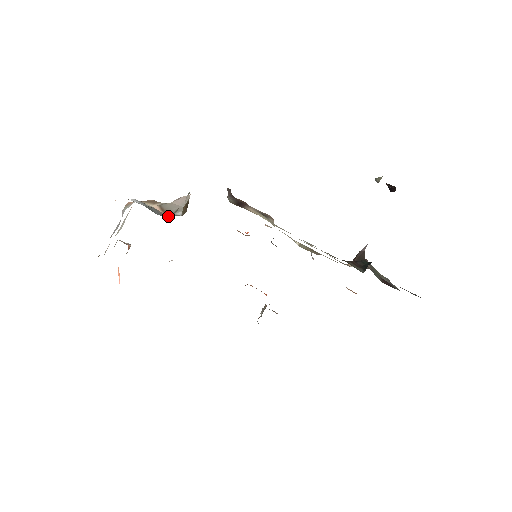
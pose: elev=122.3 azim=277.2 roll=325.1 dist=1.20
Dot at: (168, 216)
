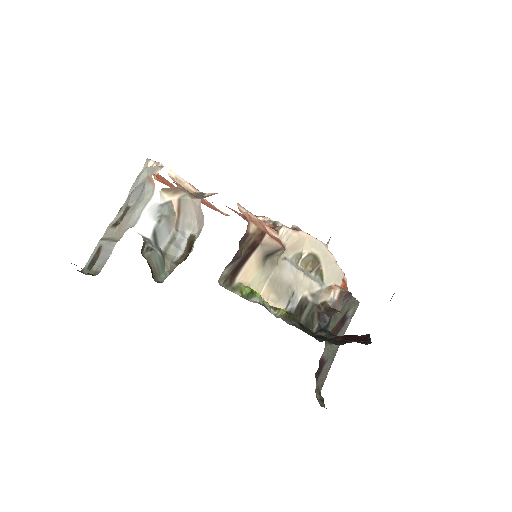
Dot at: (176, 234)
